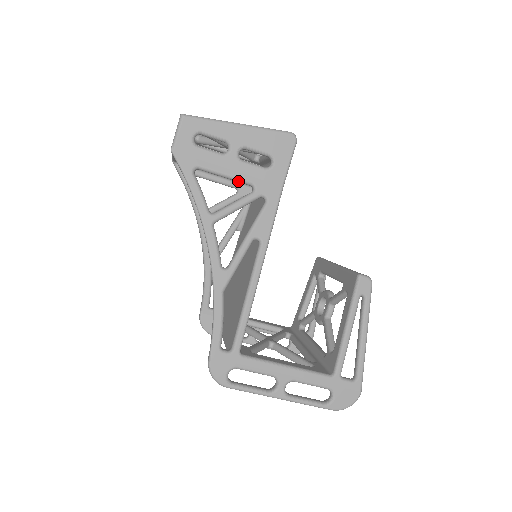
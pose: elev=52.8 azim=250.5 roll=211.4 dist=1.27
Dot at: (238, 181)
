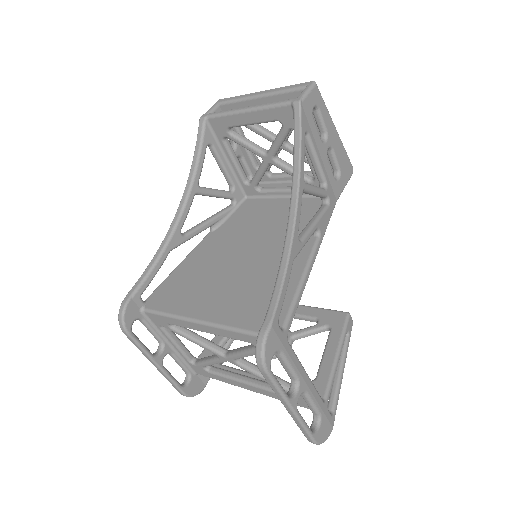
Dot at: (320, 171)
